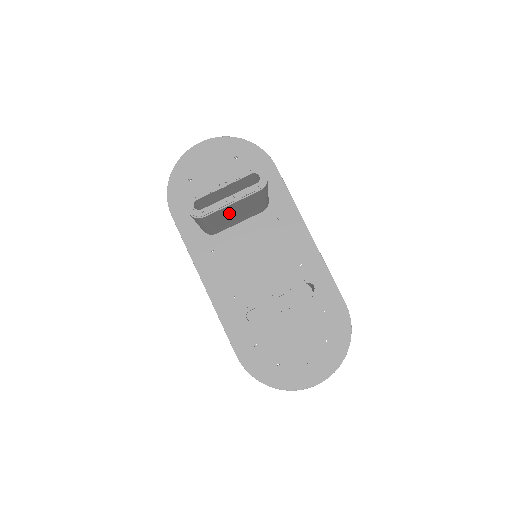
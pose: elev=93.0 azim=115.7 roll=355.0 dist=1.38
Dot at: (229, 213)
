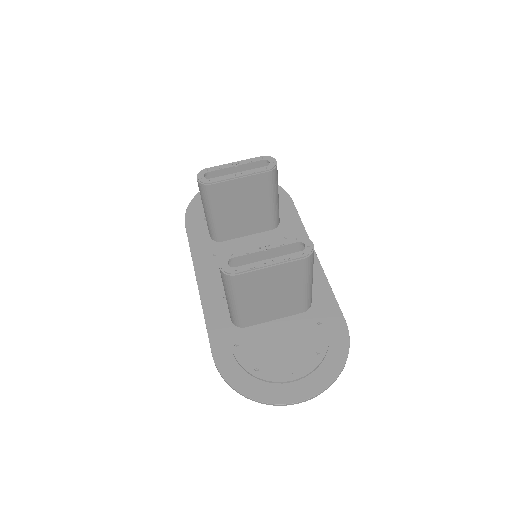
Dot at: (236, 200)
